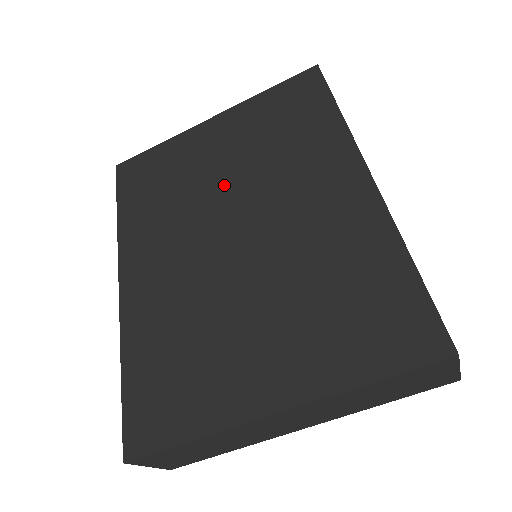
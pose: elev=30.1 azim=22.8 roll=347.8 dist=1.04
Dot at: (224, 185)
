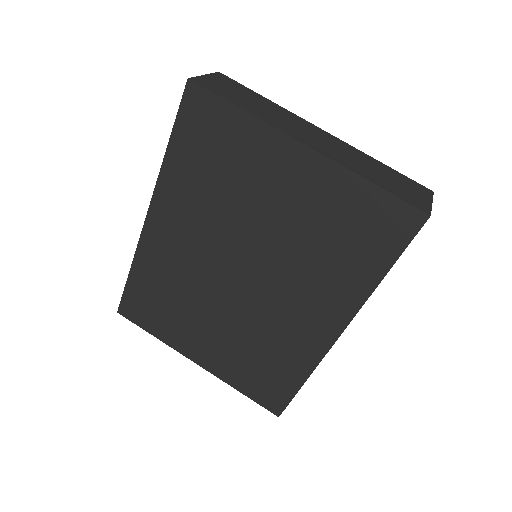
Dot at: (260, 232)
